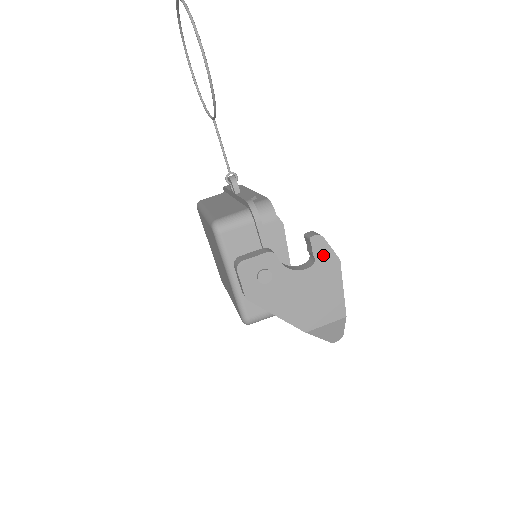
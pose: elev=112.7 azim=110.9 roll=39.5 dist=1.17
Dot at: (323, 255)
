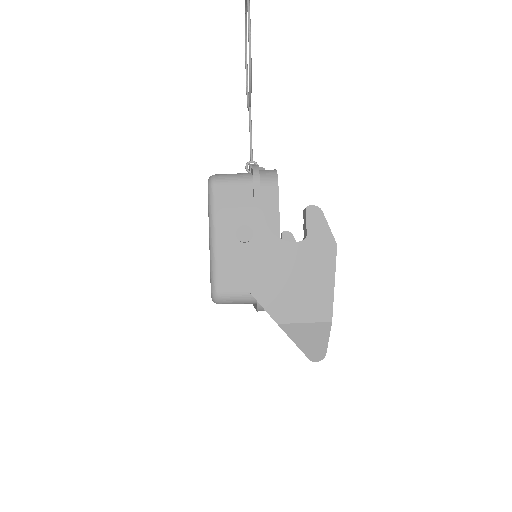
Dot at: (318, 232)
